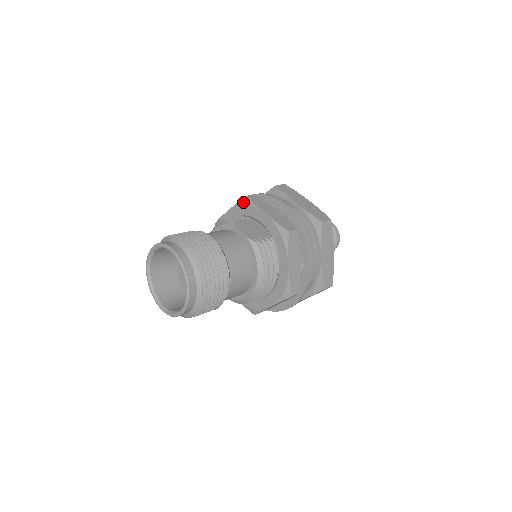
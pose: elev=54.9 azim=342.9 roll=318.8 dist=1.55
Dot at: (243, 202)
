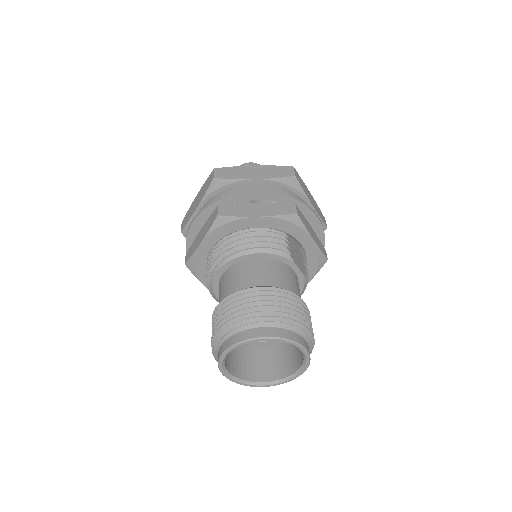
Dot at: (290, 219)
